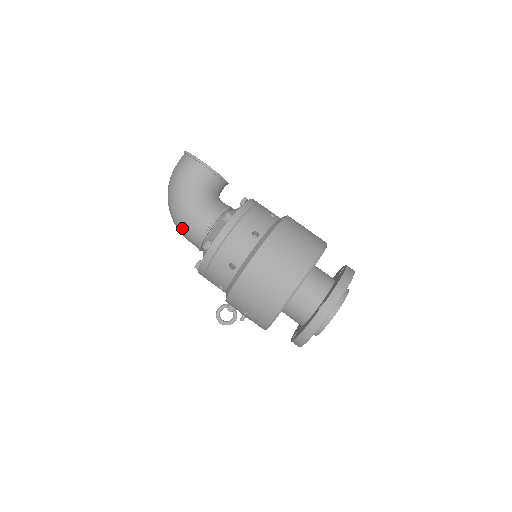
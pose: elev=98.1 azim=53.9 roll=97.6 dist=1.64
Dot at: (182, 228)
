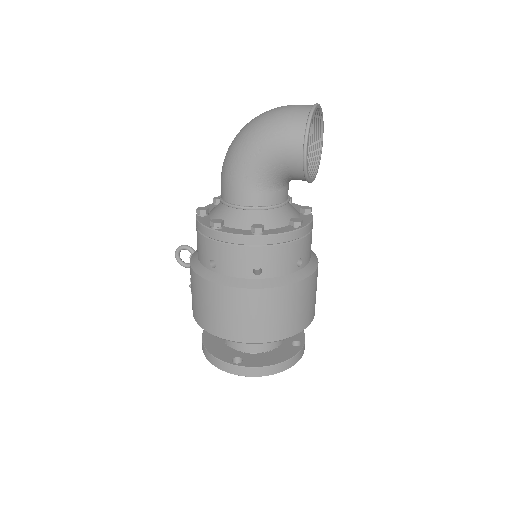
Dot at: (224, 170)
